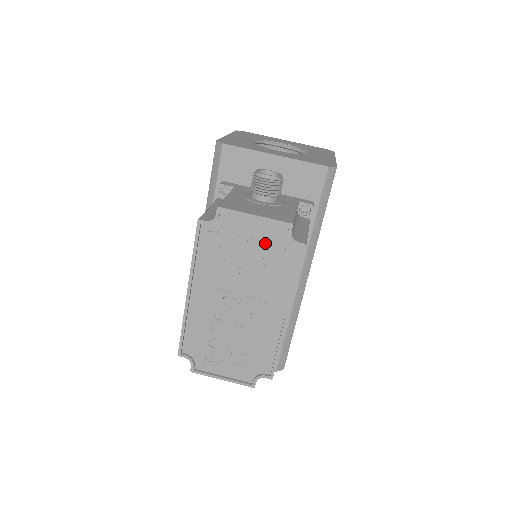
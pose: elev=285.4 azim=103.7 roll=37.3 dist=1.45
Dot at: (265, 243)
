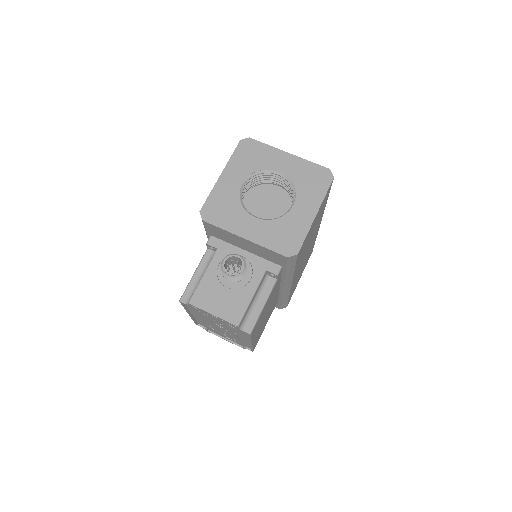
Dot at: (225, 322)
